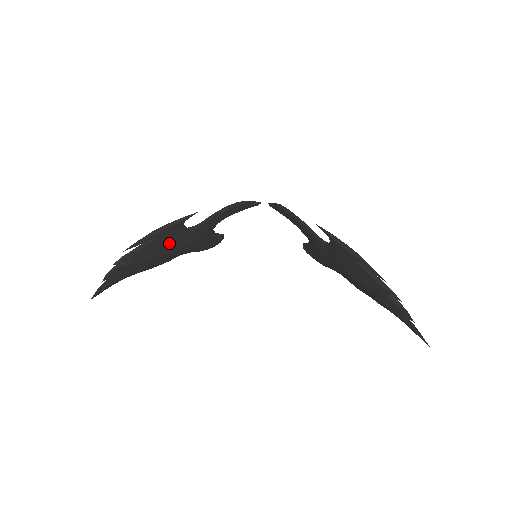
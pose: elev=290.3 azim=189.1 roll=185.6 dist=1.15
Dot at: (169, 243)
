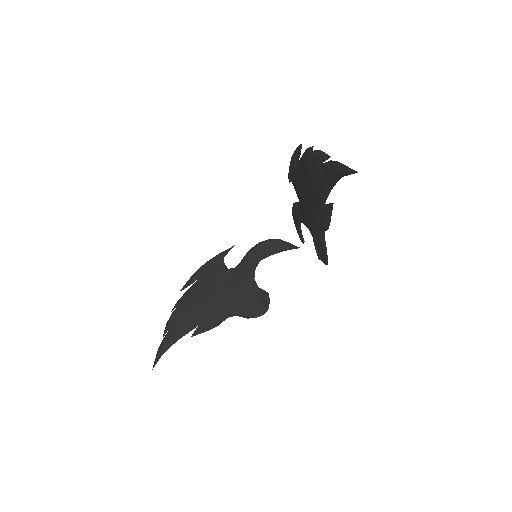
Dot at: (212, 285)
